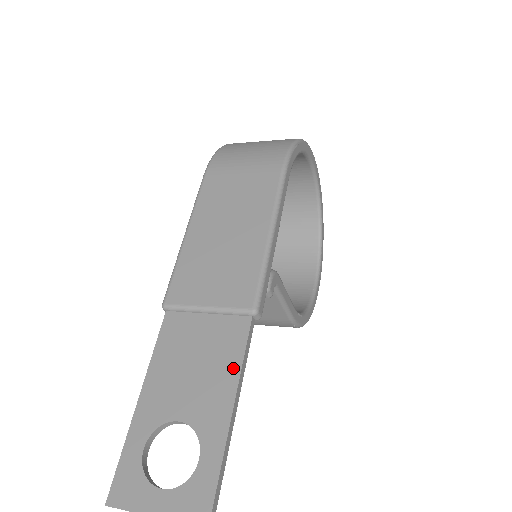
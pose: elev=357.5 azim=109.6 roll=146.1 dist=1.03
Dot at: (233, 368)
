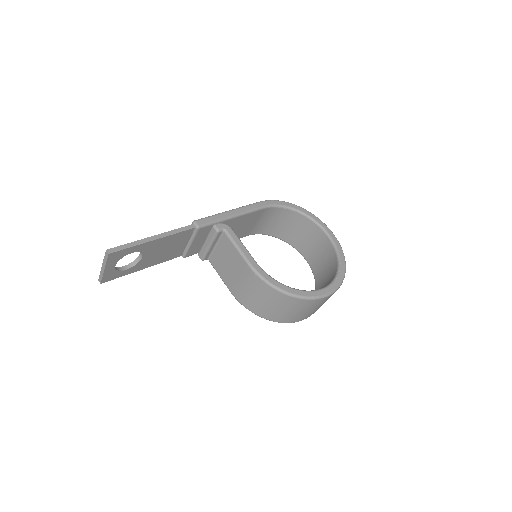
Dot at: (169, 233)
